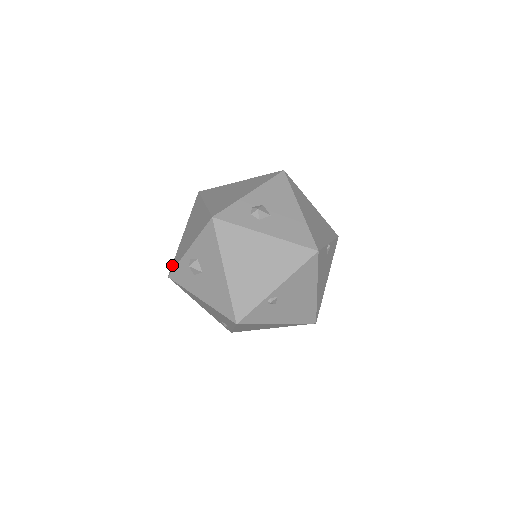
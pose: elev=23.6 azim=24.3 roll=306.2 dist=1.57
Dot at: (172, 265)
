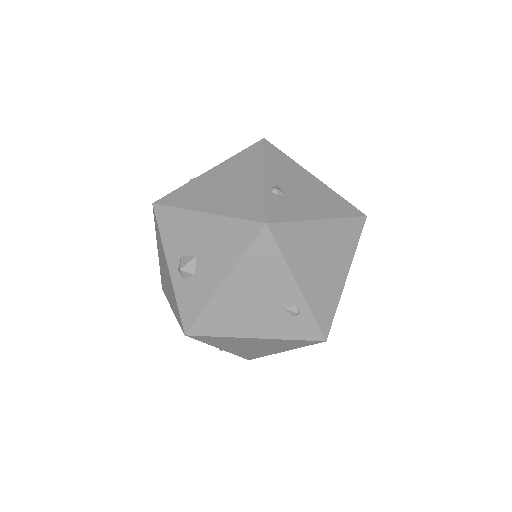
Dot at: (180, 325)
